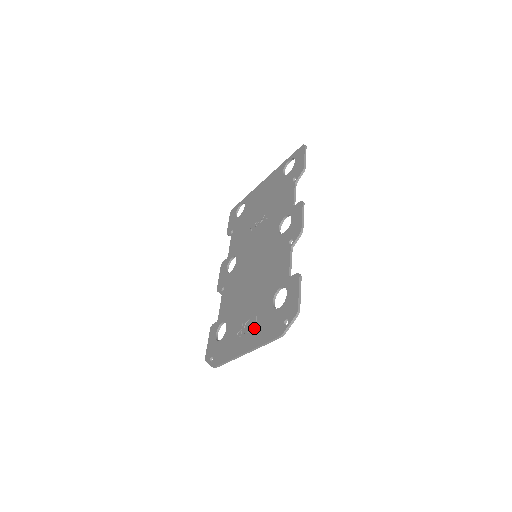
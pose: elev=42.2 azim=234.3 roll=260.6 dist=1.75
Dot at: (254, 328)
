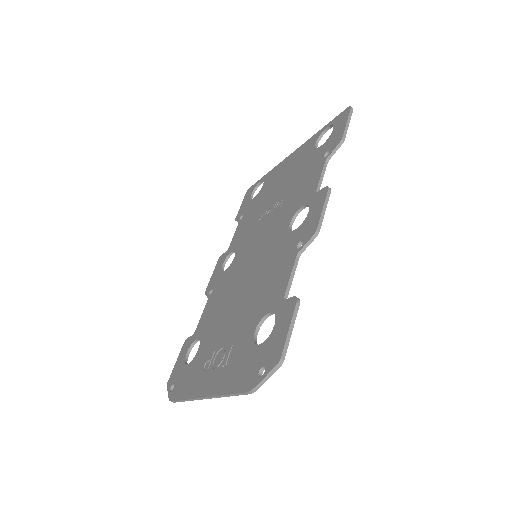
Dot at: (224, 364)
